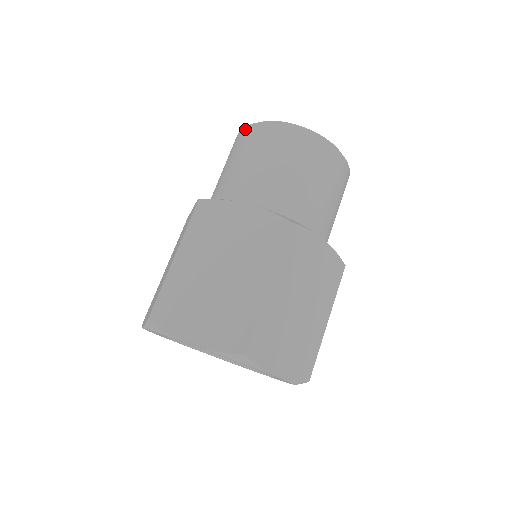
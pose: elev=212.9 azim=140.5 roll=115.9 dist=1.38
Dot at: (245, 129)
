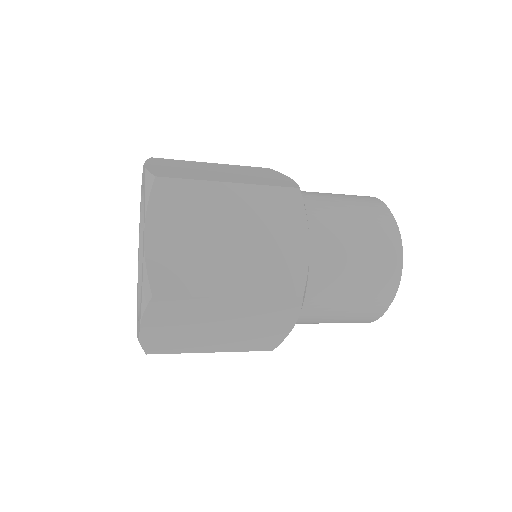
Dot at: (385, 207)
